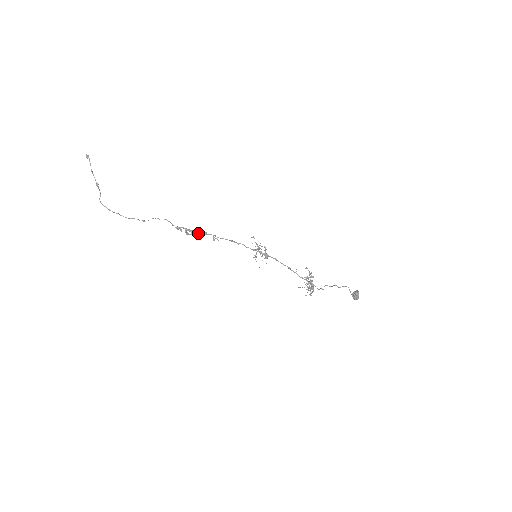
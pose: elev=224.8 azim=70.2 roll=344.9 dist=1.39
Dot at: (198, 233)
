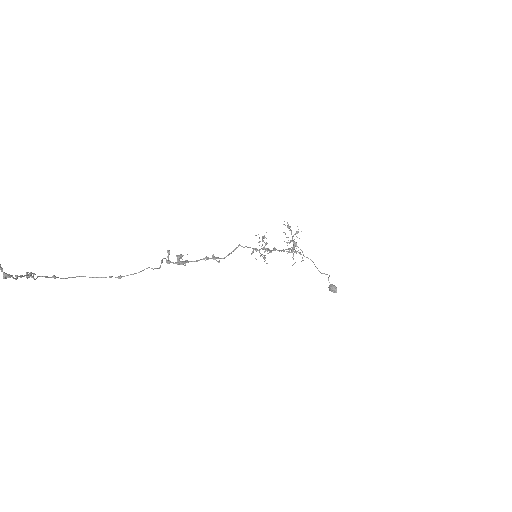
Dot at: (196, 261)
